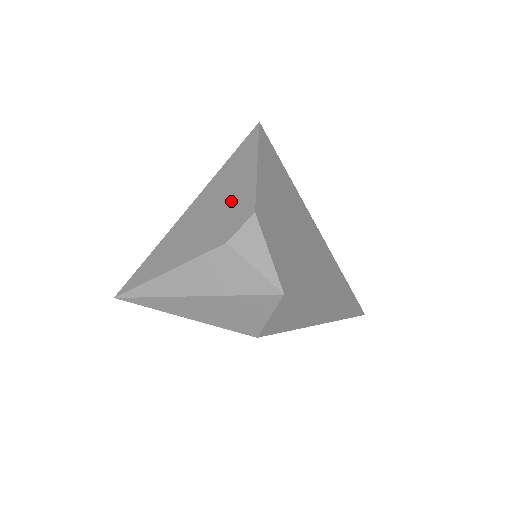
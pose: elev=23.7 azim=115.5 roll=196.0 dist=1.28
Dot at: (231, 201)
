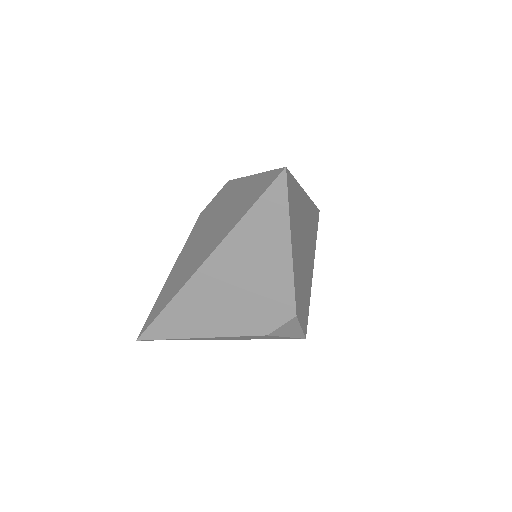
Dot at: (263, 289)
